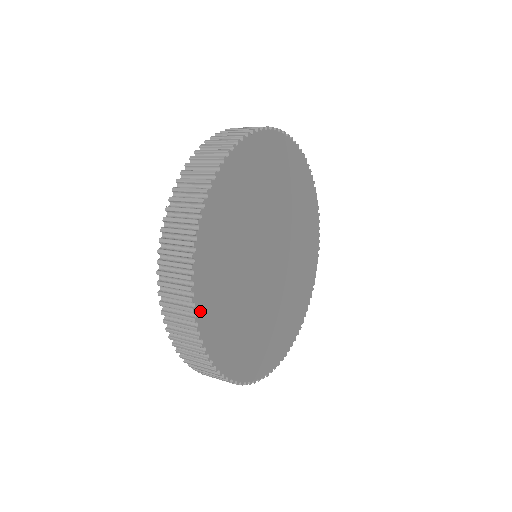
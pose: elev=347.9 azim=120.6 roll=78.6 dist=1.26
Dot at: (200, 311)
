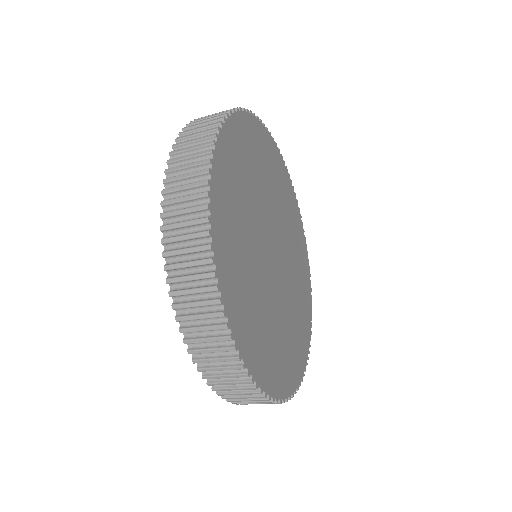
Dot at: (214, 216)
